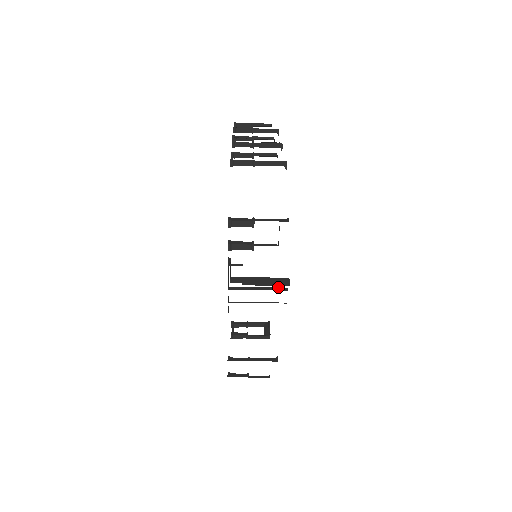
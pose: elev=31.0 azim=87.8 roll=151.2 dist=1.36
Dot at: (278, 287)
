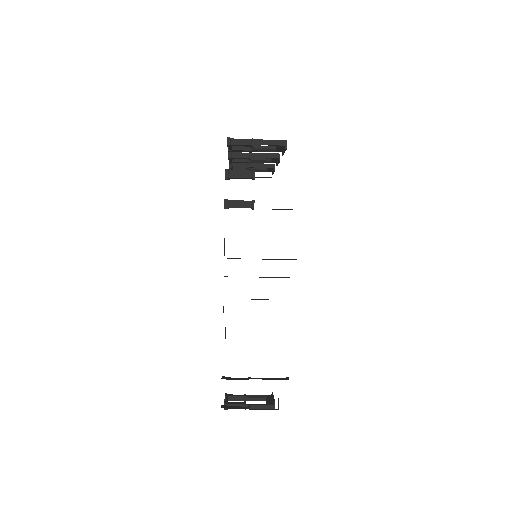
Dot at: (284, 277)
